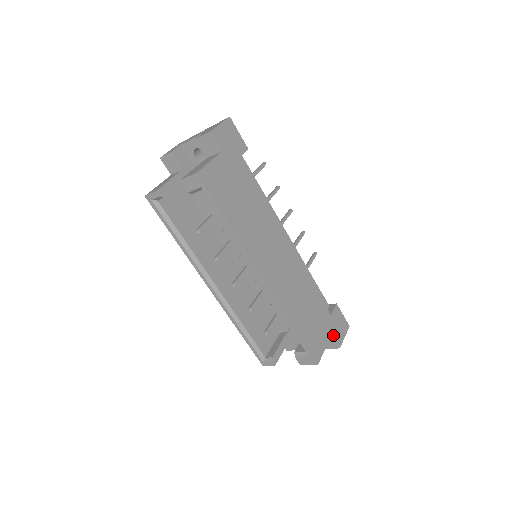
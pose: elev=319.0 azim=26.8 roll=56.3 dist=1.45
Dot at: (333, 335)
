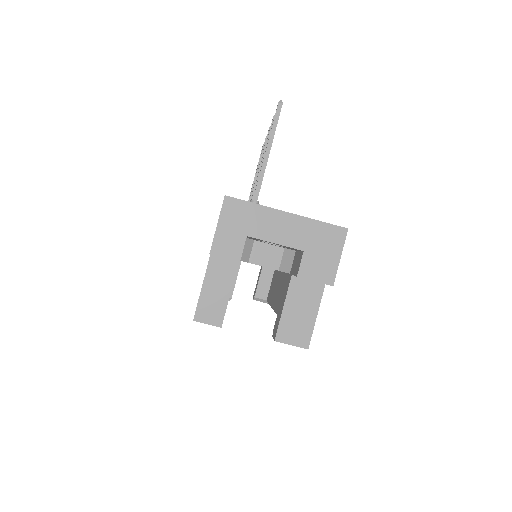
Dot at: occluded
